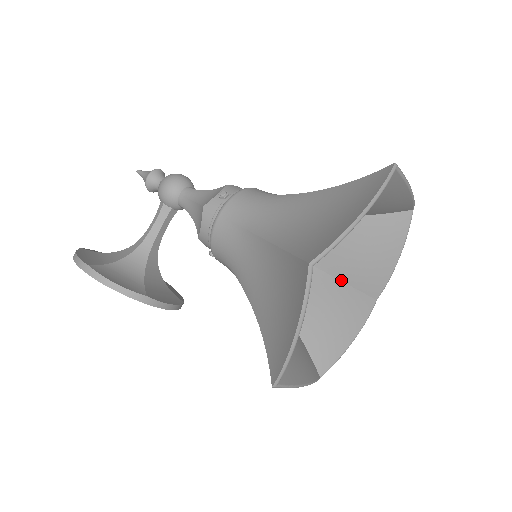
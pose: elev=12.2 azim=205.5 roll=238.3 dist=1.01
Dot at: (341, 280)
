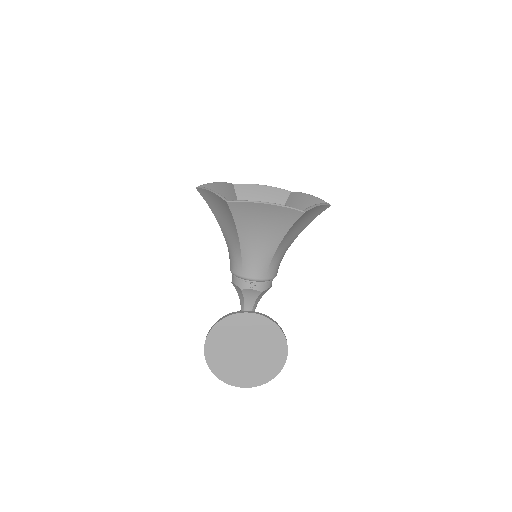
Dot at: occluded
